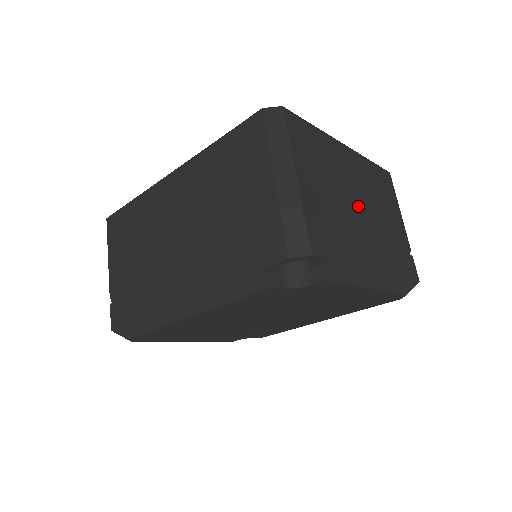
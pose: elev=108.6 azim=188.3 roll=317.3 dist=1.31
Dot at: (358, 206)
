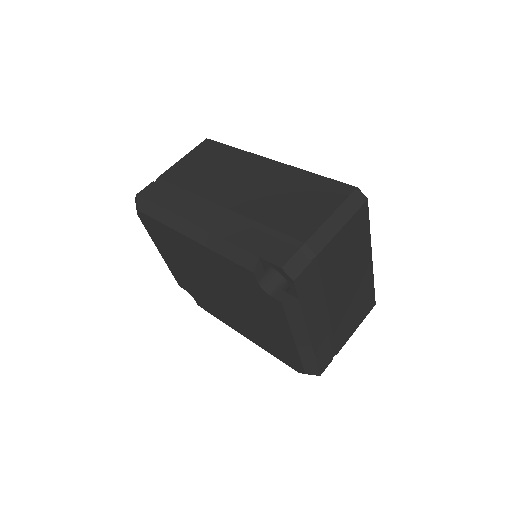
Dot at: (341, 294)
